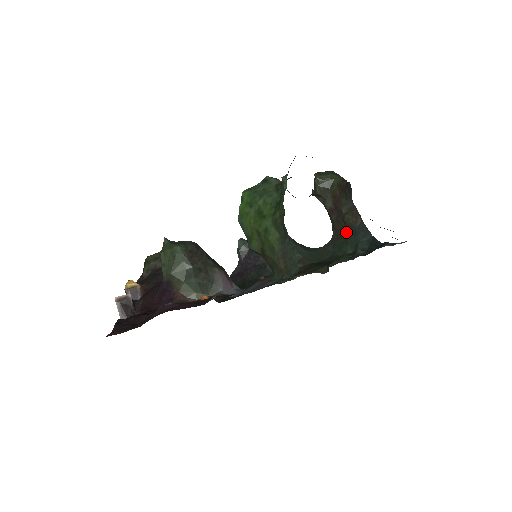
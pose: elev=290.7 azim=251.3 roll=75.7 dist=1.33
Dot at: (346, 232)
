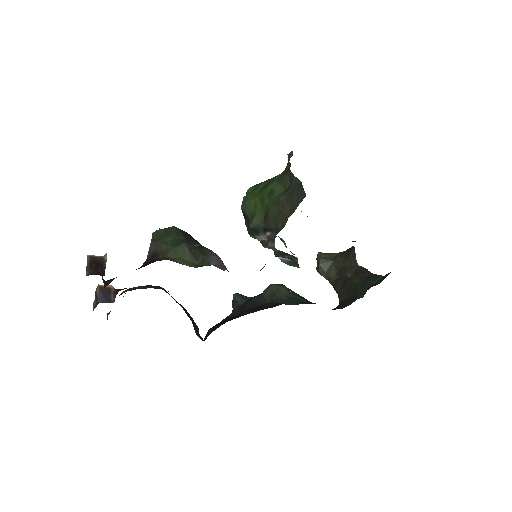
Dot at: (354, 288)
